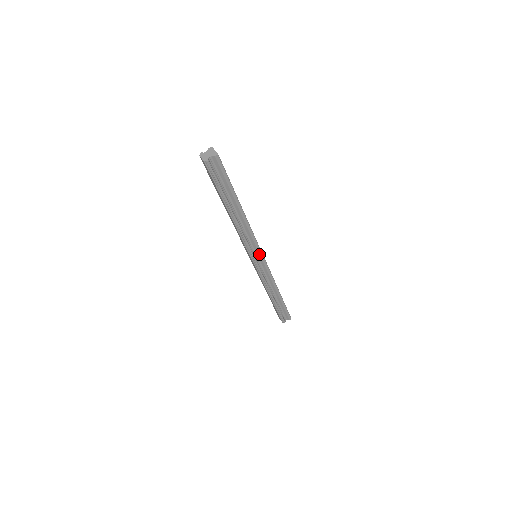
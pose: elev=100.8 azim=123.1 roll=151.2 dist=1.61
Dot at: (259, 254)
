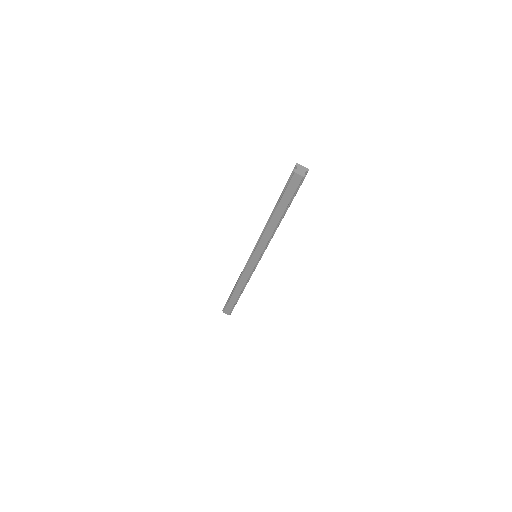
Dot at: occluded
